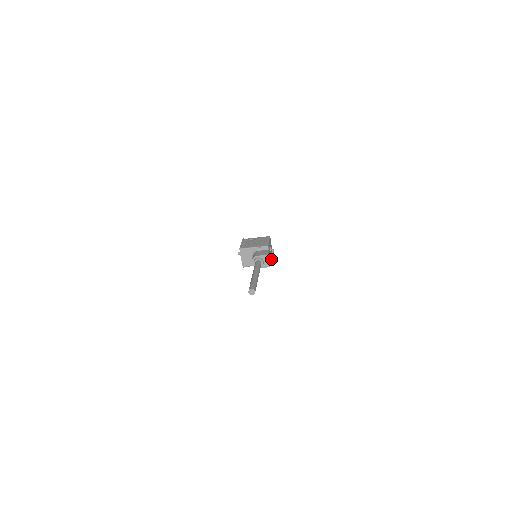
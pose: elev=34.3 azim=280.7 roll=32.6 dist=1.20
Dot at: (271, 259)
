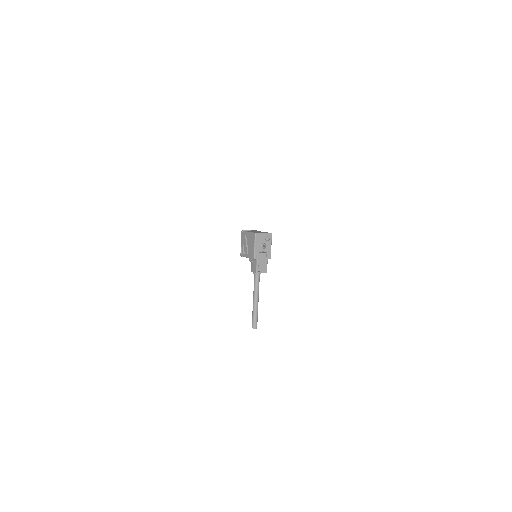
Dot at: (269, 251)
